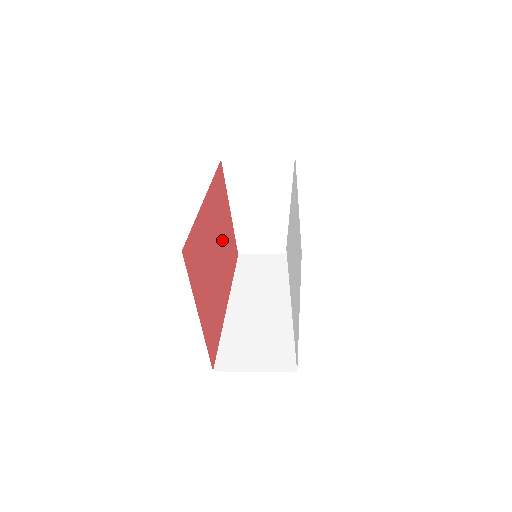
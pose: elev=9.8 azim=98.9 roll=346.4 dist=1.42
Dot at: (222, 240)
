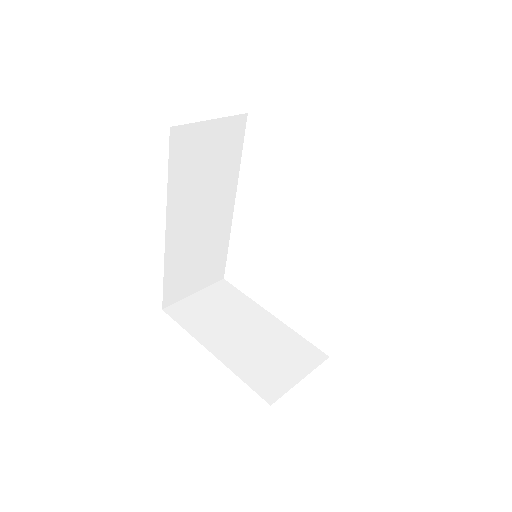
Dot at: occluded
